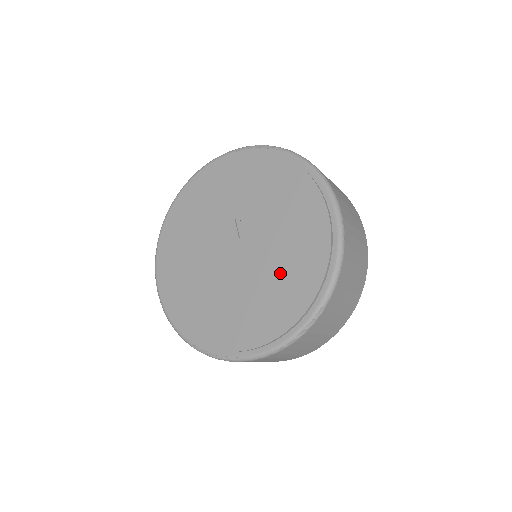
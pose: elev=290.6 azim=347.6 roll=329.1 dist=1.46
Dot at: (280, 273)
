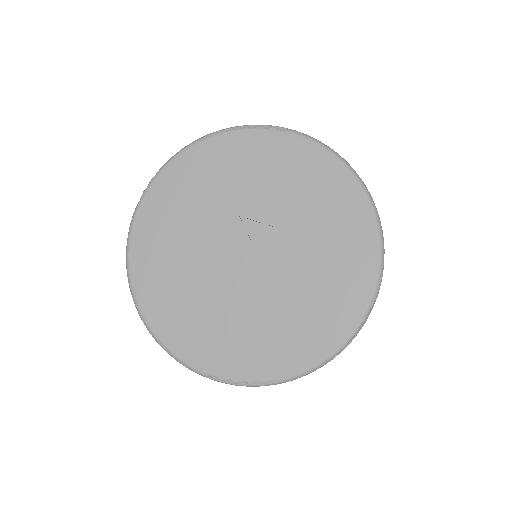
Dot at: (315, 276)
